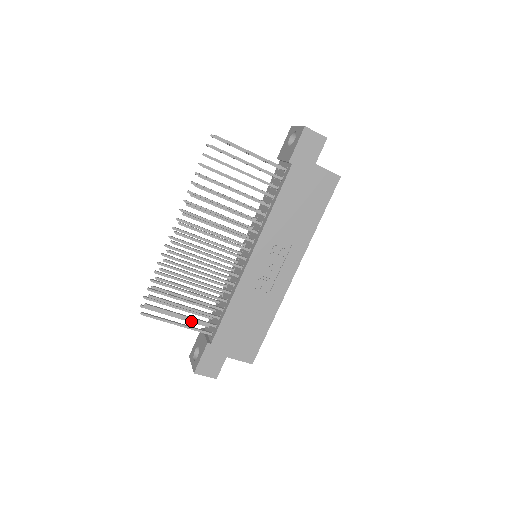
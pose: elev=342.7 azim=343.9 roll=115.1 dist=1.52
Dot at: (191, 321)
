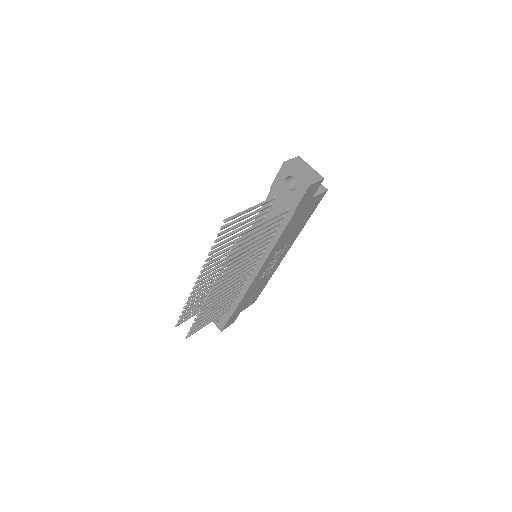
Dot at: occluded
